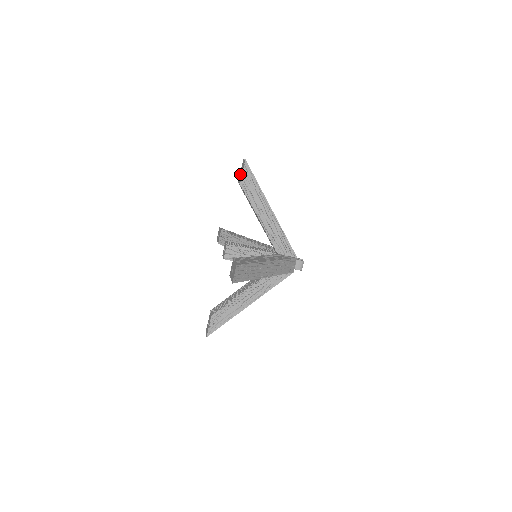
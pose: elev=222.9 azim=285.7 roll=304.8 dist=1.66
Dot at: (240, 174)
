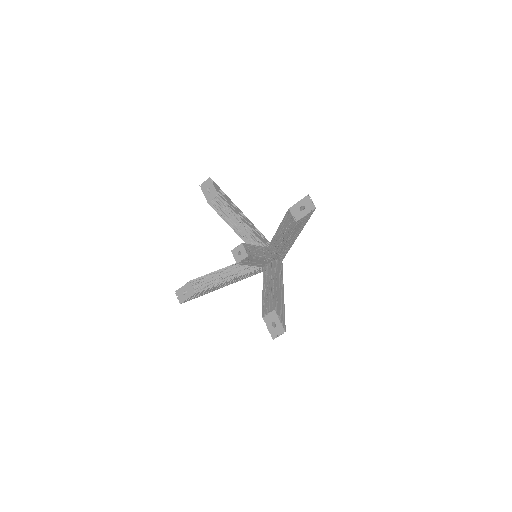
Dot at: (298, 207)
